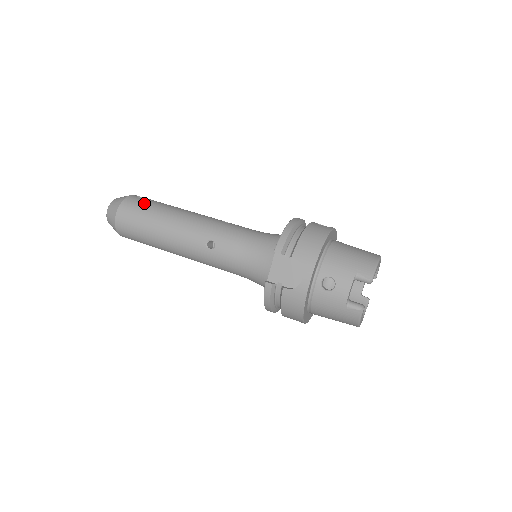
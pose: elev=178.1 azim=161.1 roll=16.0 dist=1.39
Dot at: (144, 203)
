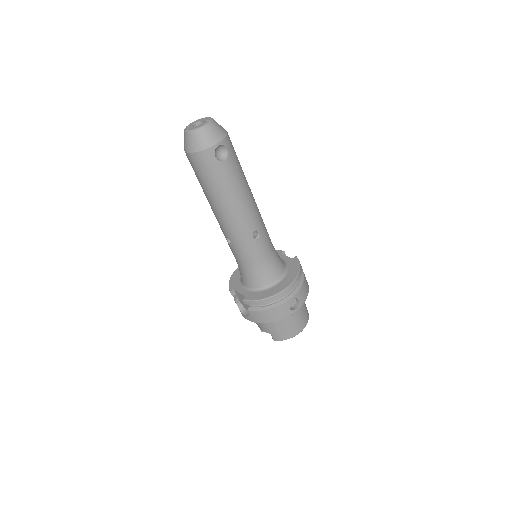
Dot at: (213, 171)
